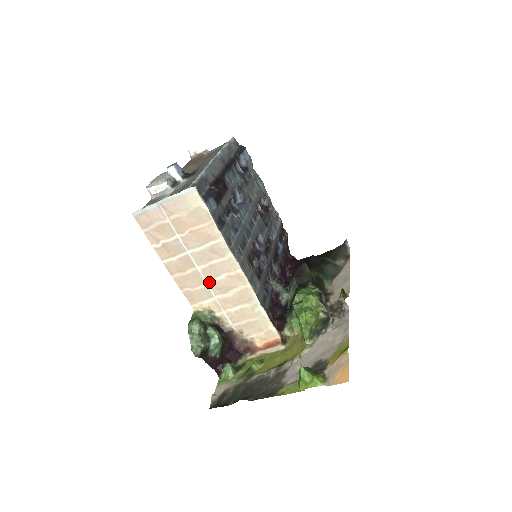
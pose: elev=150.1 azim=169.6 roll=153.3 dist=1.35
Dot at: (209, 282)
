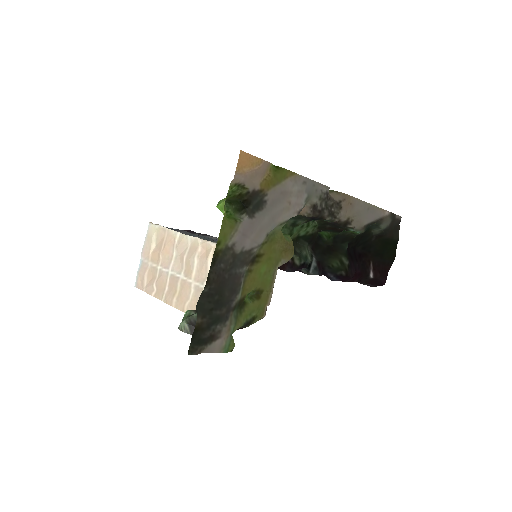
Dot at: (193, 279)
